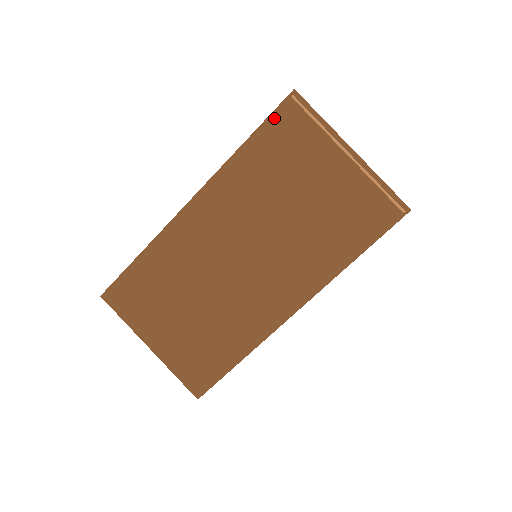
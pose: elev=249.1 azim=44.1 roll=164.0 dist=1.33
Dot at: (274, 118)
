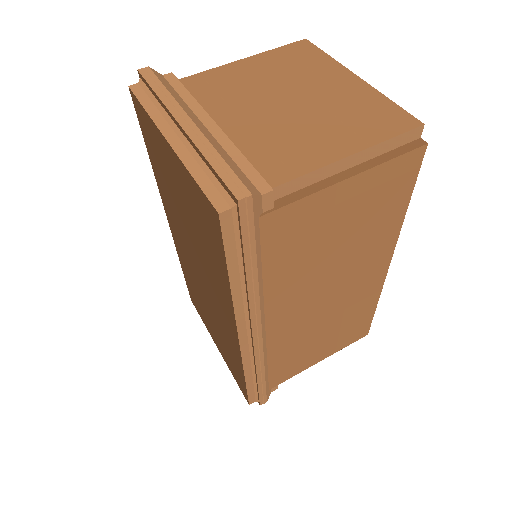
Dot at: (138, 117)
